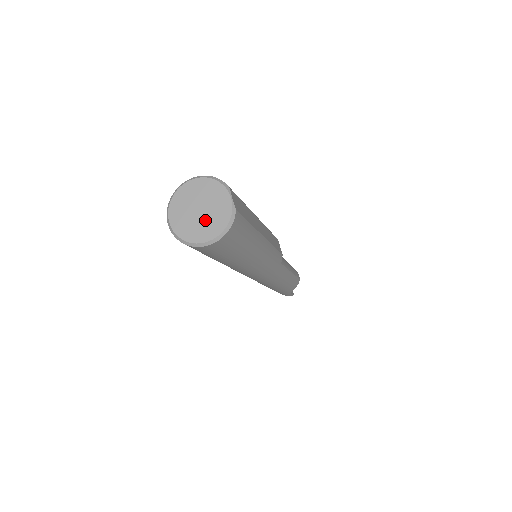
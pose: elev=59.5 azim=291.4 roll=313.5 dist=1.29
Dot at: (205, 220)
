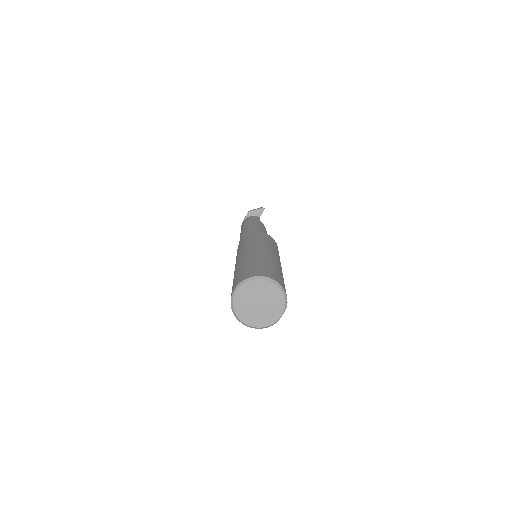
Dot at: (256, 312)
